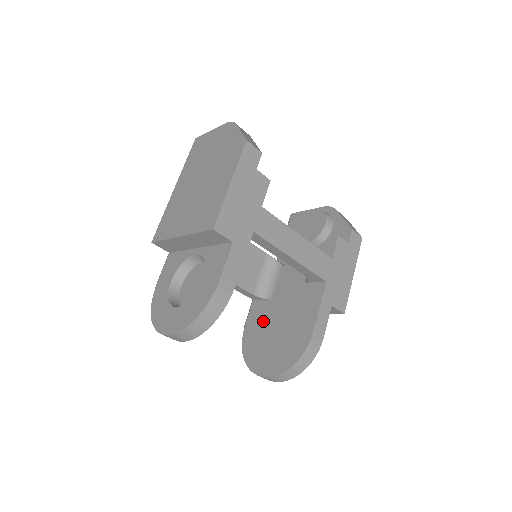
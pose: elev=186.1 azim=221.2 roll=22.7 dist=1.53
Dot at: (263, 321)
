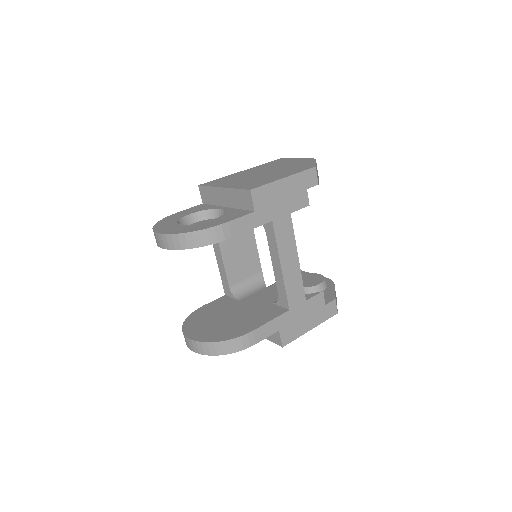
Dot at: (220, 309)
